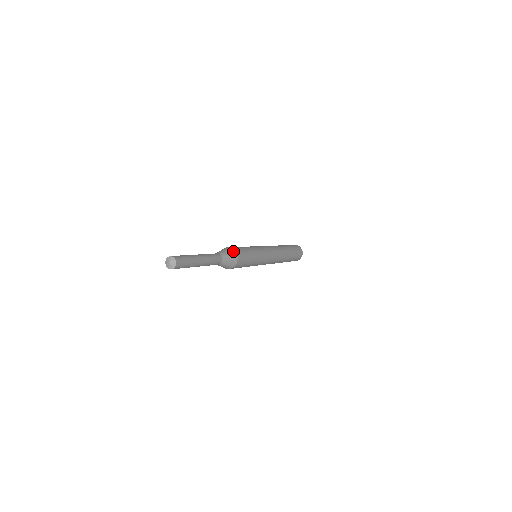
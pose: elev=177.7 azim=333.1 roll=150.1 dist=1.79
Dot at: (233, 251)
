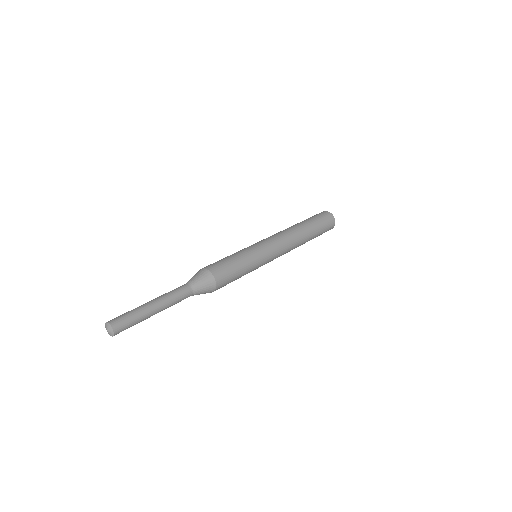
Dot at: (213, 288)
